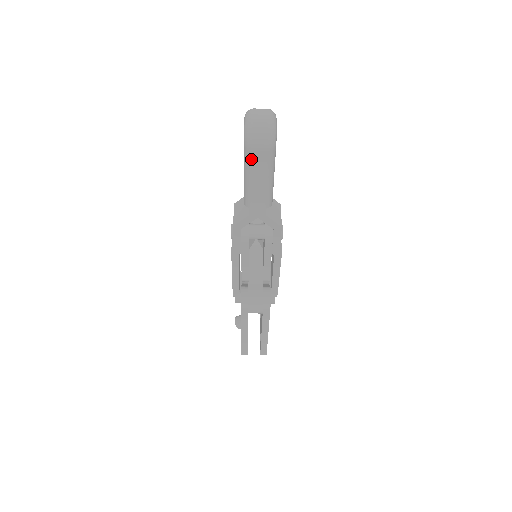
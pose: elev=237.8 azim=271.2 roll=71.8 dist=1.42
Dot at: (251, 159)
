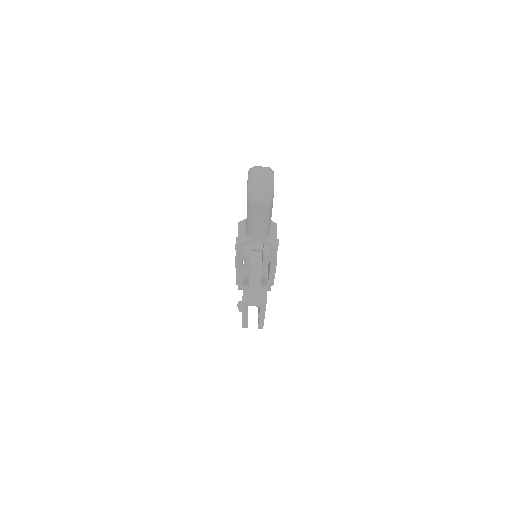
Dot at: (253, 209)
